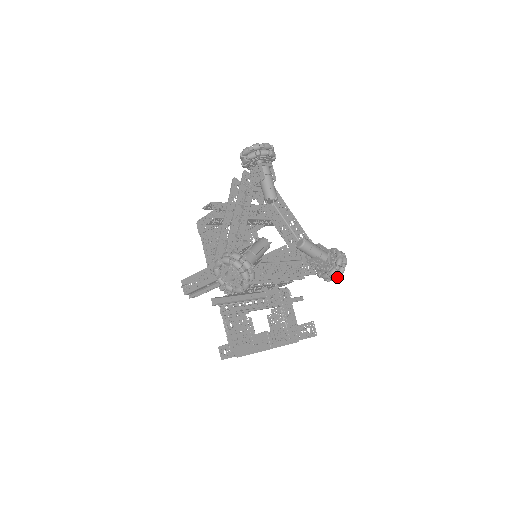
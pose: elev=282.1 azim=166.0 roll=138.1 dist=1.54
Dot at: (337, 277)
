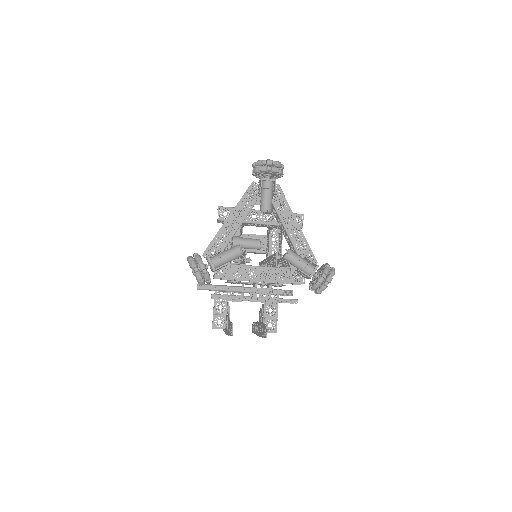
Dot at: (319, 292)
